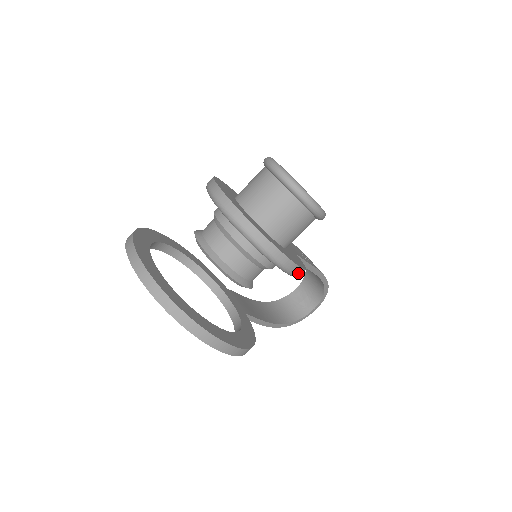
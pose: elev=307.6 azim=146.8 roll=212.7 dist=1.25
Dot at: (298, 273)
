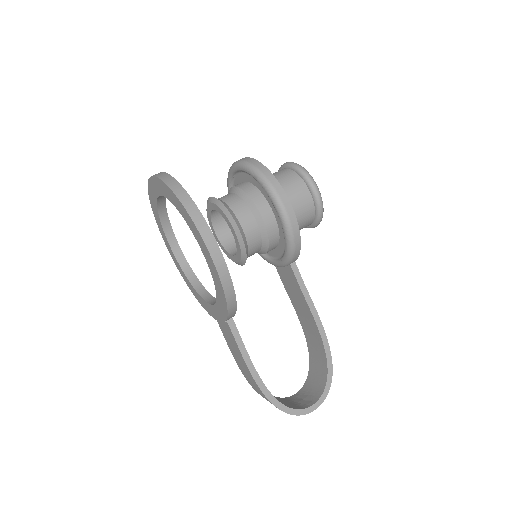
Dot at: (291, 221)
